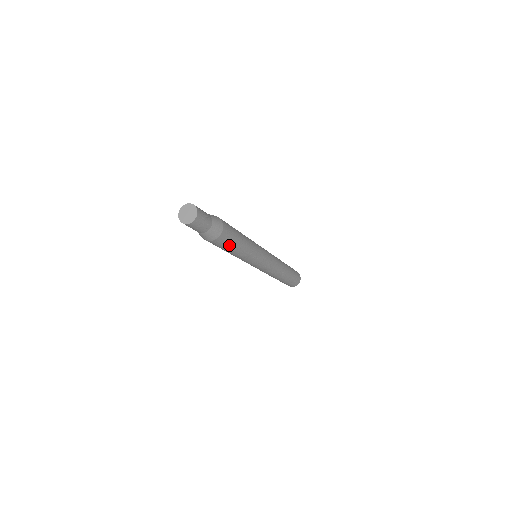
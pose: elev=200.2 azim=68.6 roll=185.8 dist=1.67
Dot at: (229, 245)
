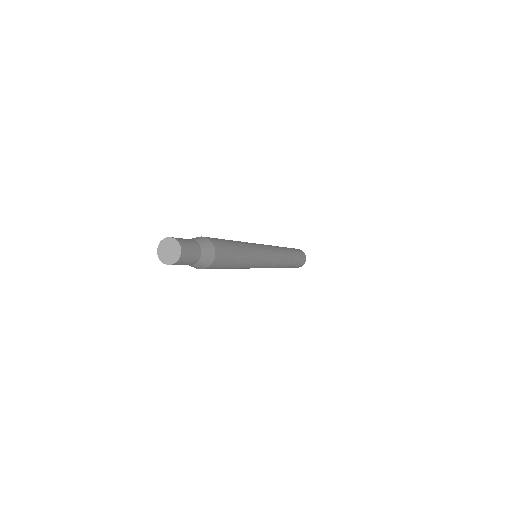
Dot at: (225, 265)
